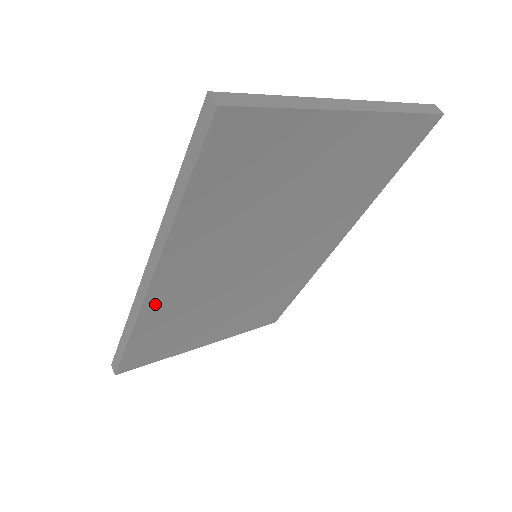
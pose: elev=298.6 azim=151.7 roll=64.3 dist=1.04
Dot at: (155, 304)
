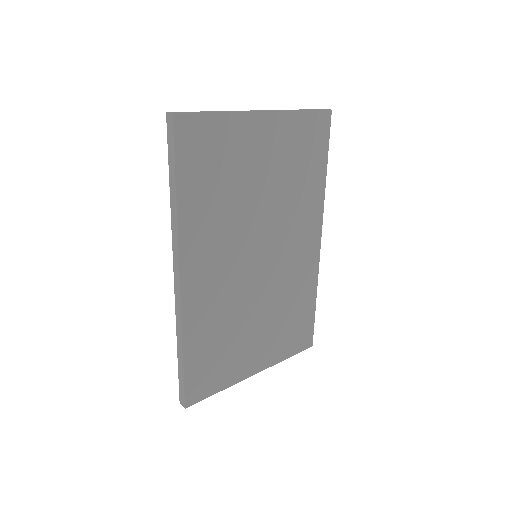
Dot at: (191, 305)
